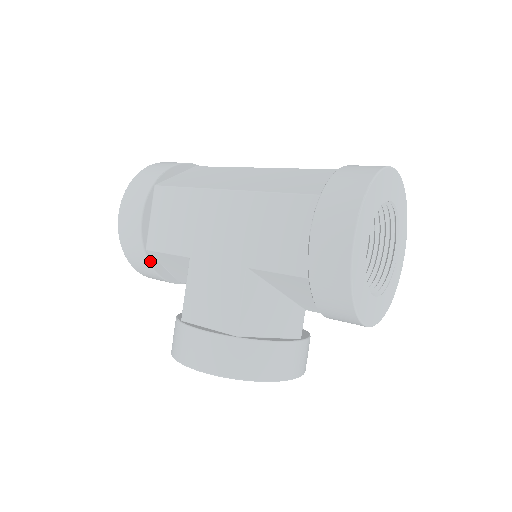
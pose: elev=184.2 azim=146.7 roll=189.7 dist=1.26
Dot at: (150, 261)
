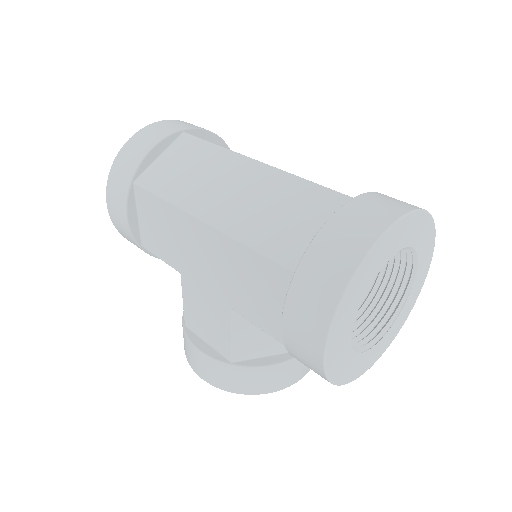
Dot at: (150, 253)
